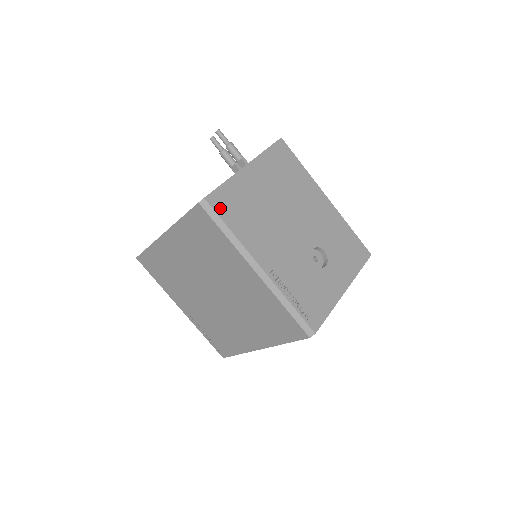
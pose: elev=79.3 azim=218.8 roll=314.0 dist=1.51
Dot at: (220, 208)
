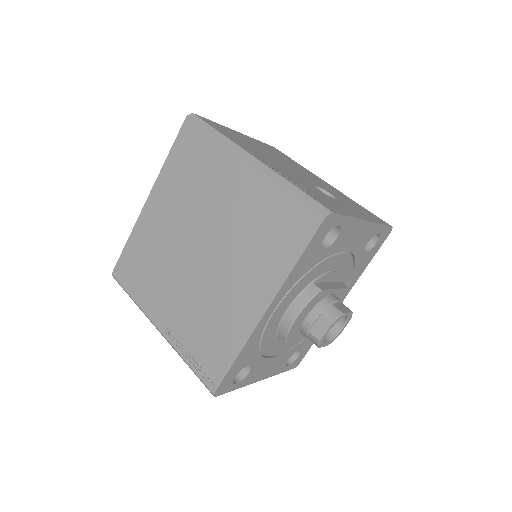
Dot at: (209, 123)
